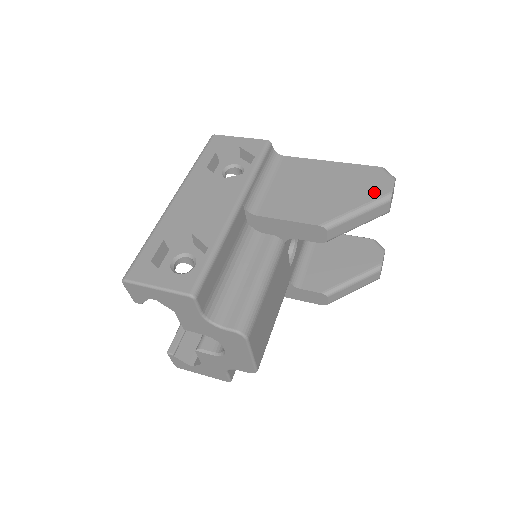
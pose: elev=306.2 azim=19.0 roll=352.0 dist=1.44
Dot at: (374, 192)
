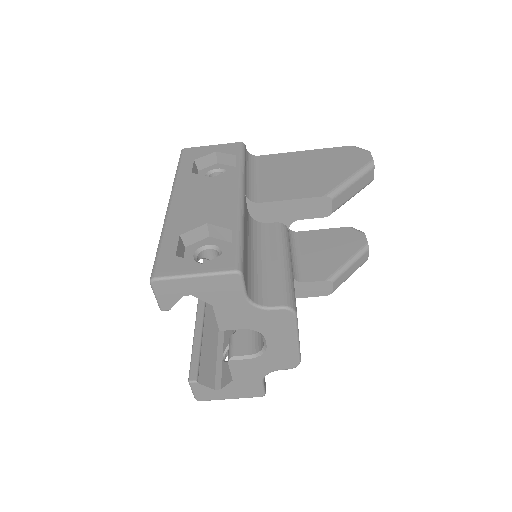
Dot at: (358, 163)
